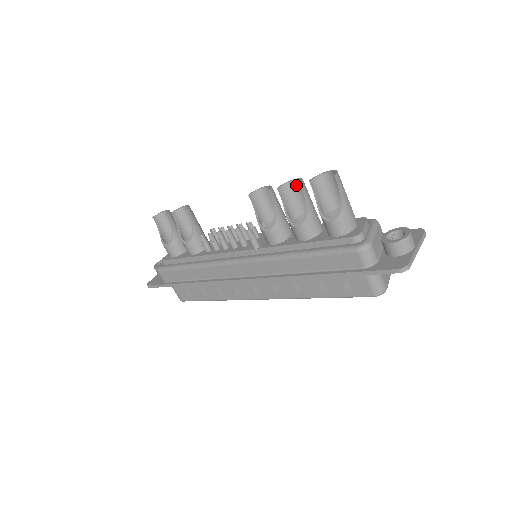
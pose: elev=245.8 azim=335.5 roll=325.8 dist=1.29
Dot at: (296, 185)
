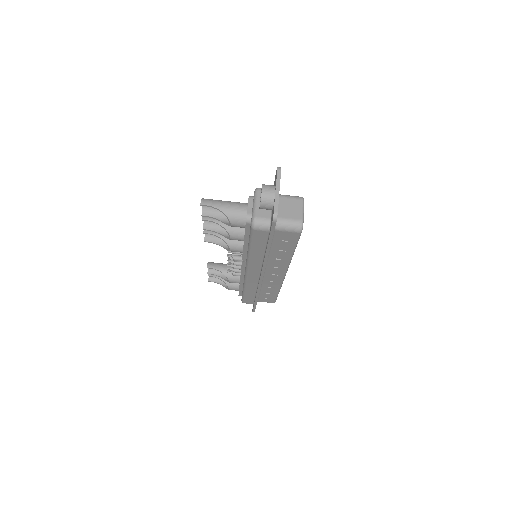
Dot at: occluded
